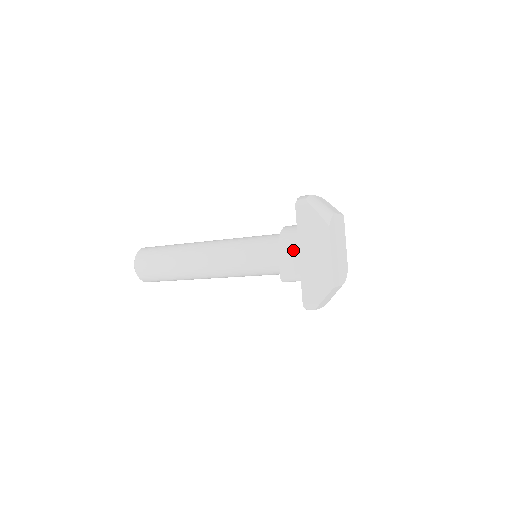
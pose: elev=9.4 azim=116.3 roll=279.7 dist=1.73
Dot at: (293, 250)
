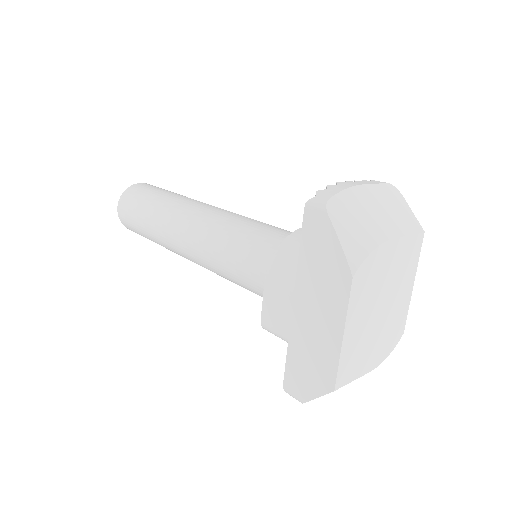
Dot at: (286, 289)
